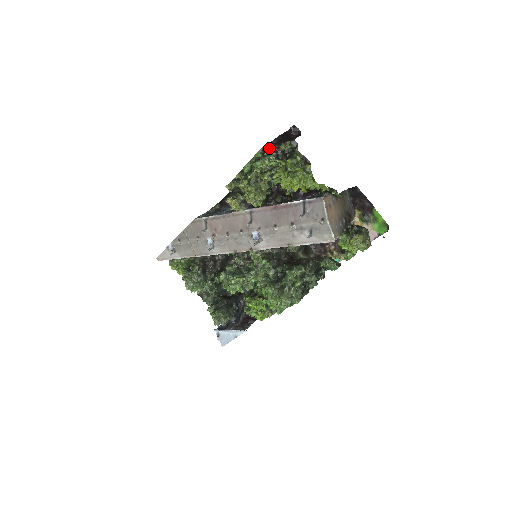
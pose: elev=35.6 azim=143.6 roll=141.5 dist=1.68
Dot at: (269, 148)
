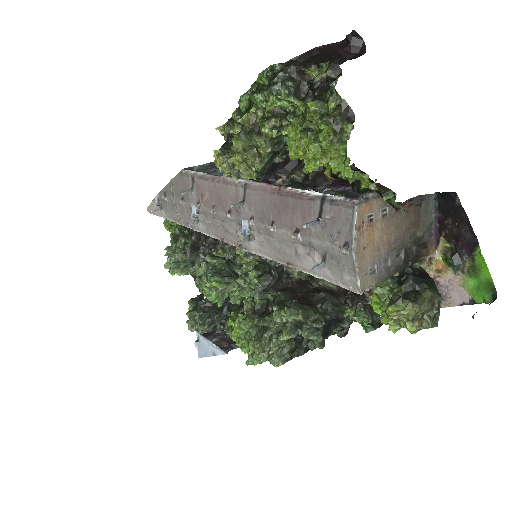
Dot at: (285, 69)
